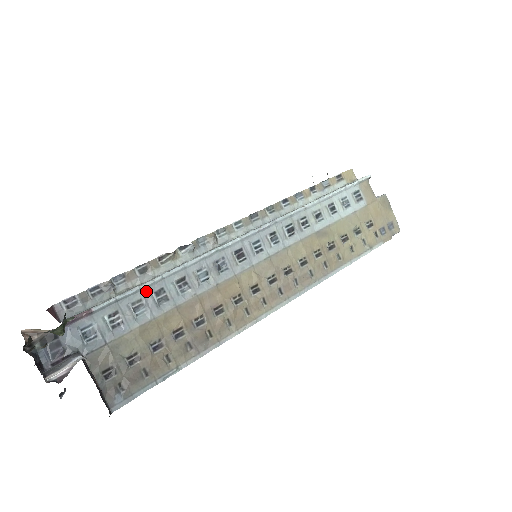
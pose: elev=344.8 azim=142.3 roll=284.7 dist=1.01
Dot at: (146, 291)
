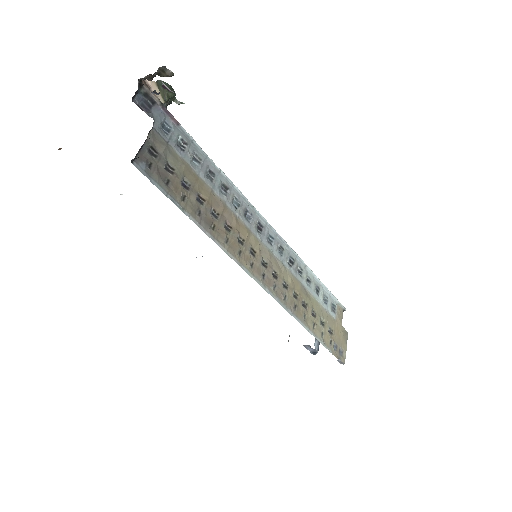
Dot at: (207, 162)
